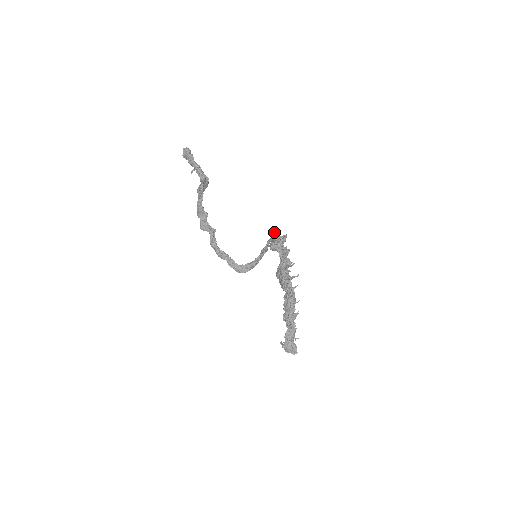
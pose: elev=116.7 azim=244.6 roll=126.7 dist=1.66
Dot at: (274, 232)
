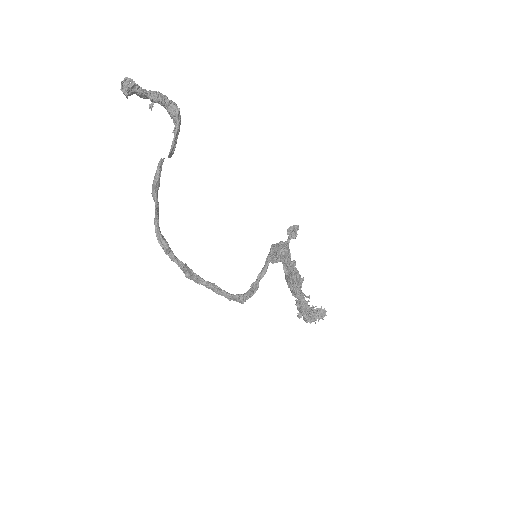
Dot at: (269, 256)
